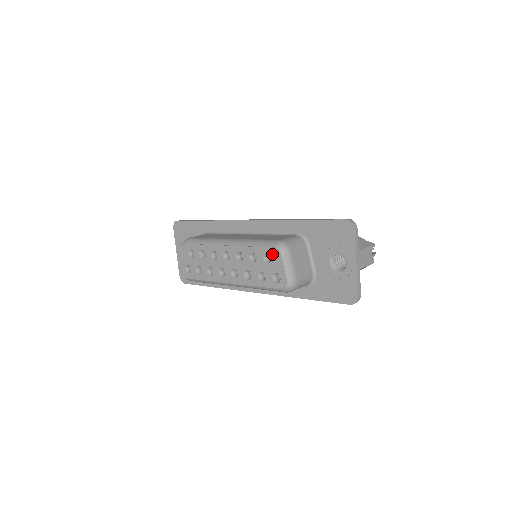
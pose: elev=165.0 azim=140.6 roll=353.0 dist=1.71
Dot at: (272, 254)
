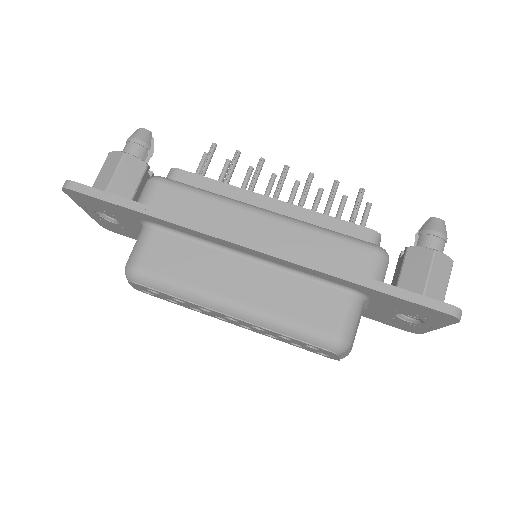
Dot at: (323, 351)
